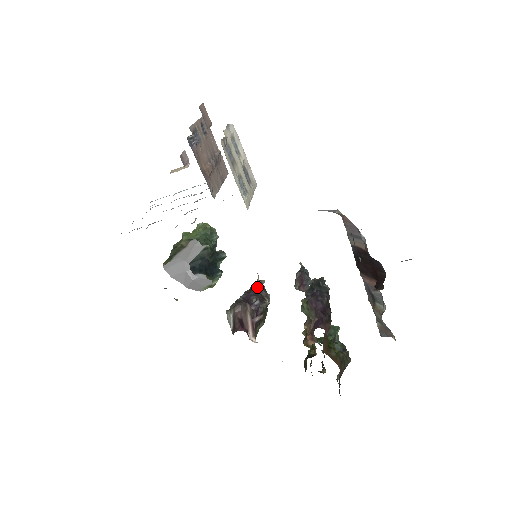
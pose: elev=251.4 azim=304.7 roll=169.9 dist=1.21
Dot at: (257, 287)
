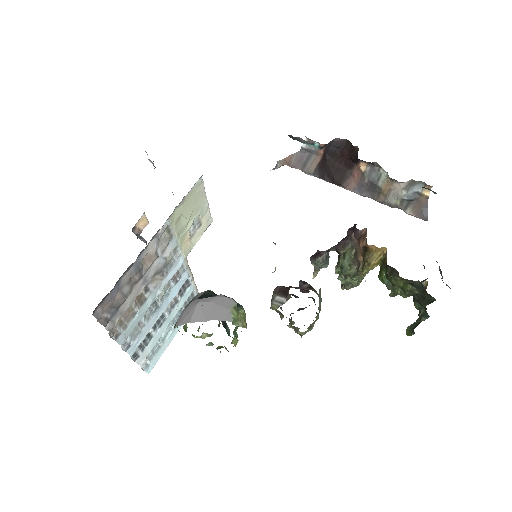
Dot at: occluded
